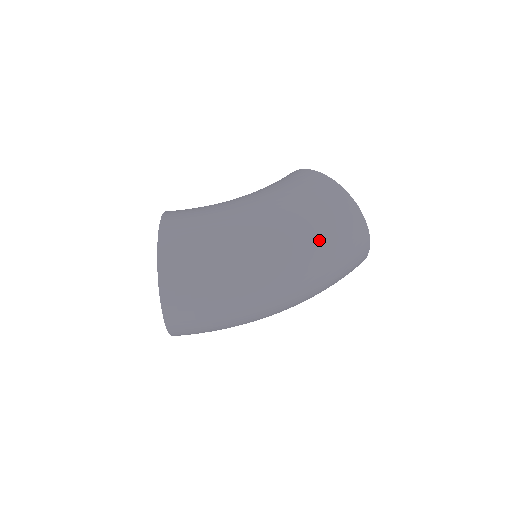
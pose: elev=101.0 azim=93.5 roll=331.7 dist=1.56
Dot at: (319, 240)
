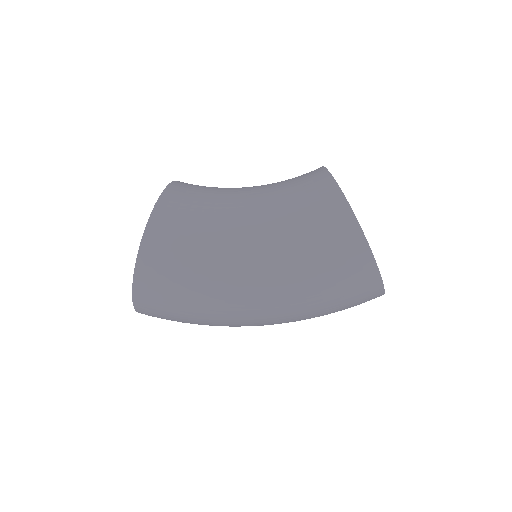
Dot at: (315, 306)
